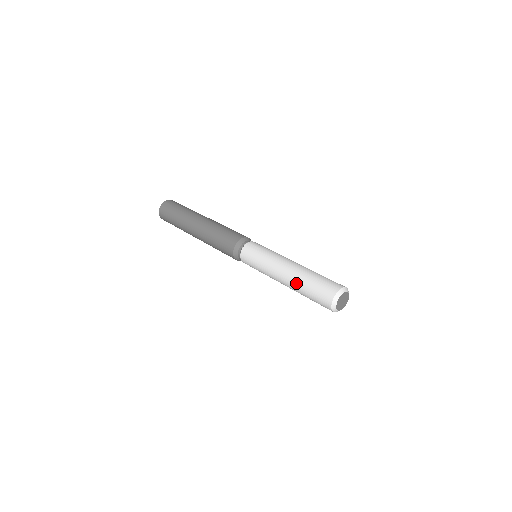
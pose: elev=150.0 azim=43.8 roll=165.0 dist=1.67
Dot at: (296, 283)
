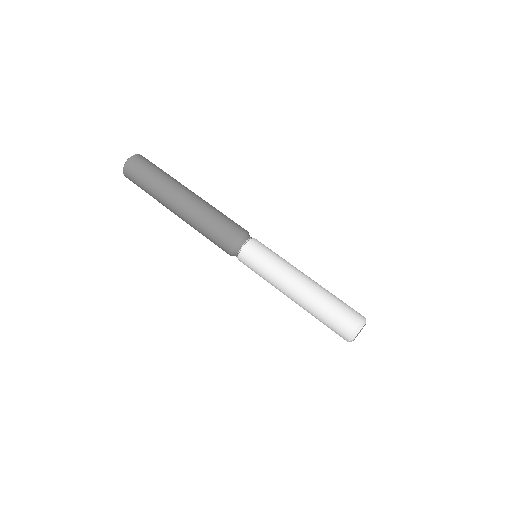
Dot at: (308, 307)
